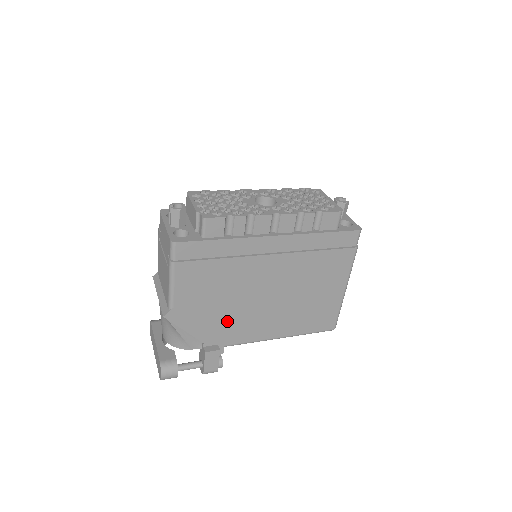
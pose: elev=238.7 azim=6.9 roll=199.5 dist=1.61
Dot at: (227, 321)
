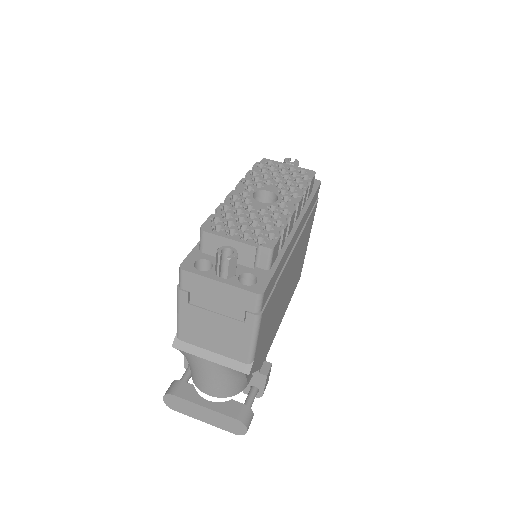
Dot at: (270, 334)
